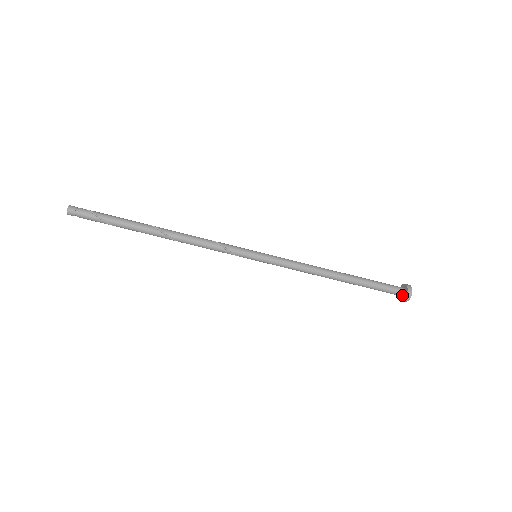
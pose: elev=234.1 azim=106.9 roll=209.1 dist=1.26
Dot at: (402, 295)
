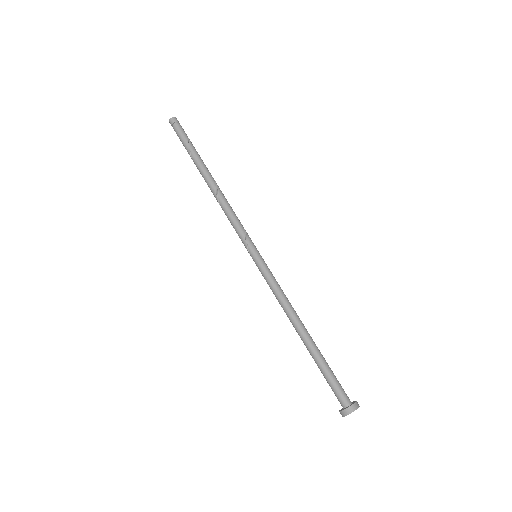
Dot at: (349, 403)
